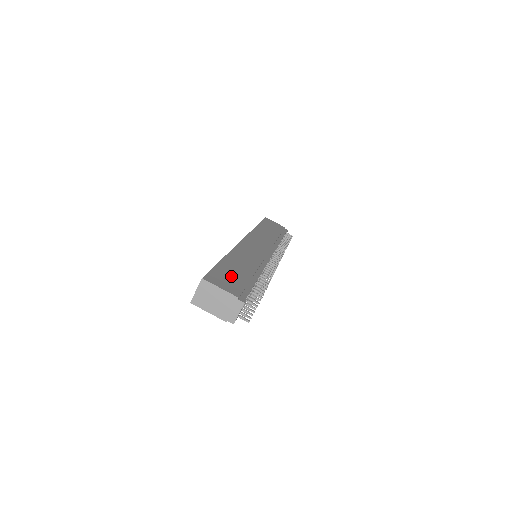
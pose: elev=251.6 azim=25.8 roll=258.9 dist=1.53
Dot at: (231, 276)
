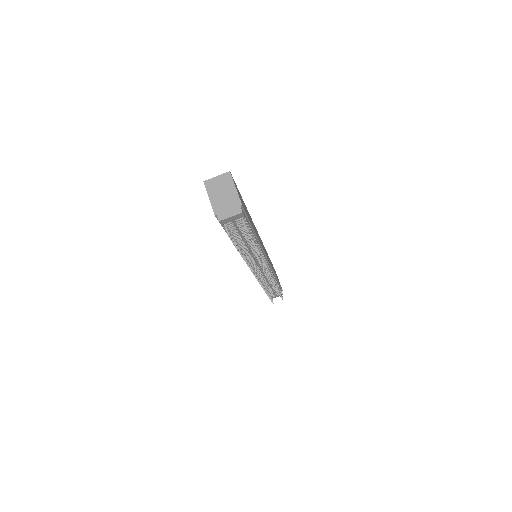
Dot at: occluded
